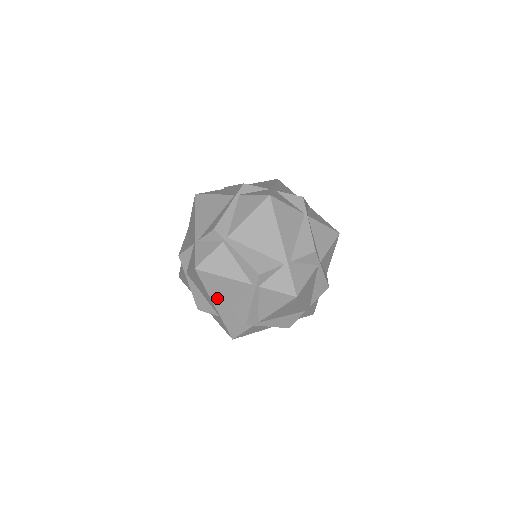
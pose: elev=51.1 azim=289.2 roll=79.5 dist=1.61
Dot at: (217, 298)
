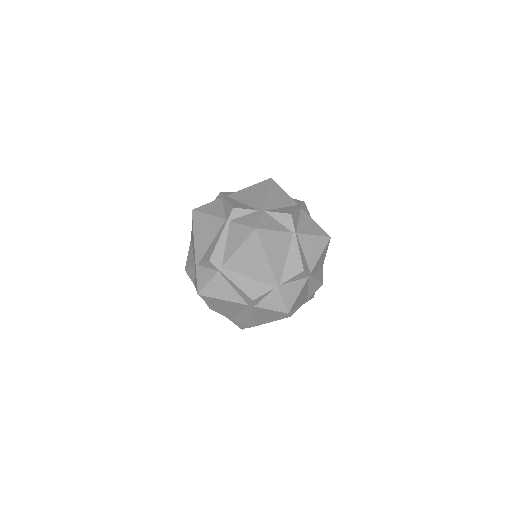
Dot at: (222, 310)
